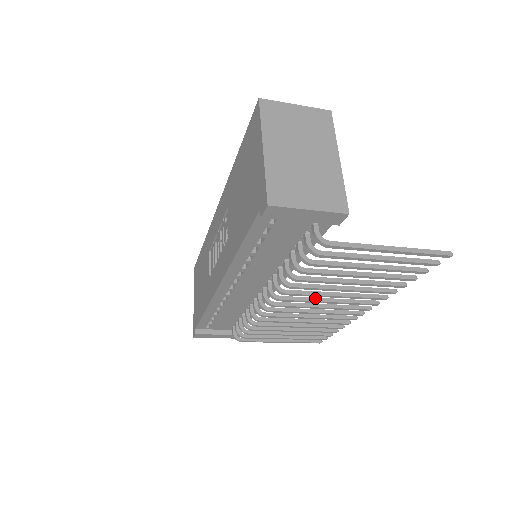
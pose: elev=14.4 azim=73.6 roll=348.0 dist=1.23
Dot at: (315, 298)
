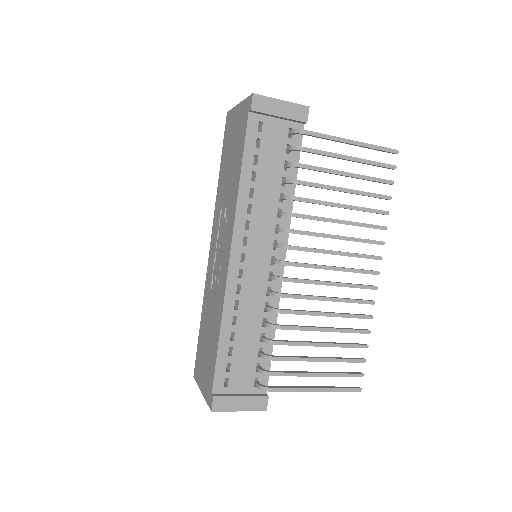
Dot at: (321, 249)
